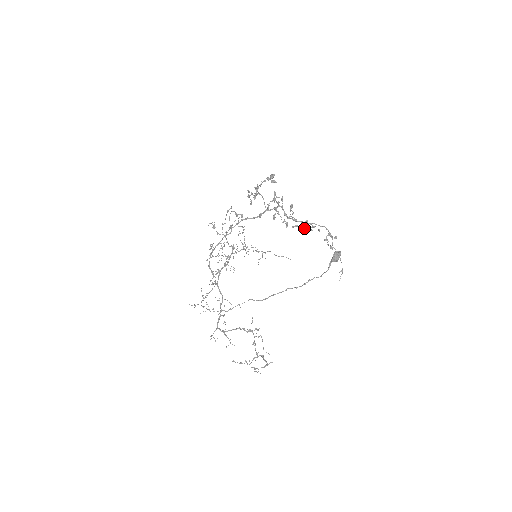
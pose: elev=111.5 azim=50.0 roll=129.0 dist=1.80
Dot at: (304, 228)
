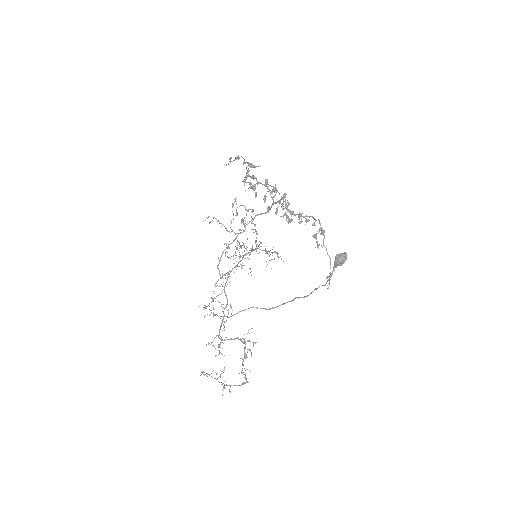
Dot at: (299, 222)
